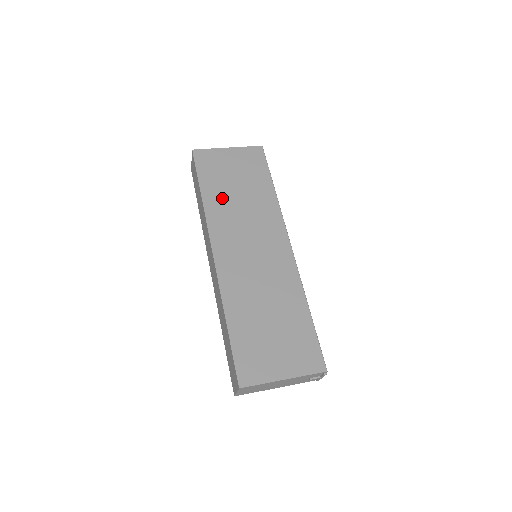
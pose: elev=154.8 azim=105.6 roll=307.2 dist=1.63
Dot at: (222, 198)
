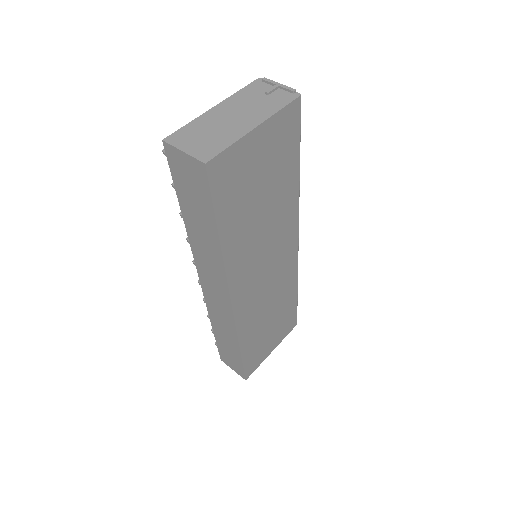
Dot at: (244, 230)
